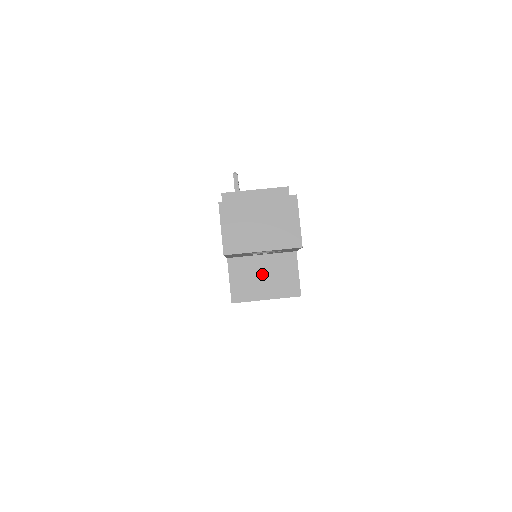
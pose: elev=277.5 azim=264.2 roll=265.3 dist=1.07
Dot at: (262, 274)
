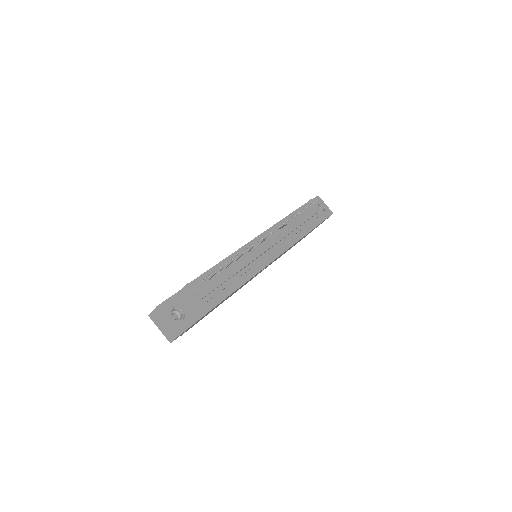
Dot at: occluded
